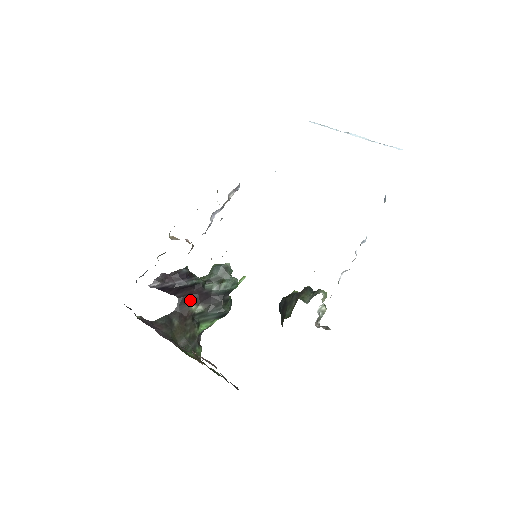
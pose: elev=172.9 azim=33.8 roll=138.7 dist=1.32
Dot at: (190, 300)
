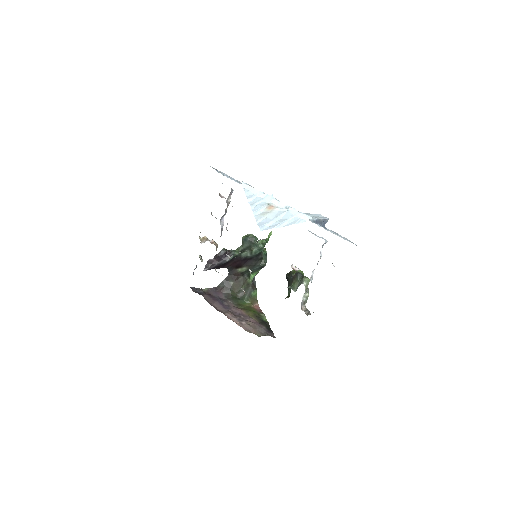
Dot at: (235, 266)
